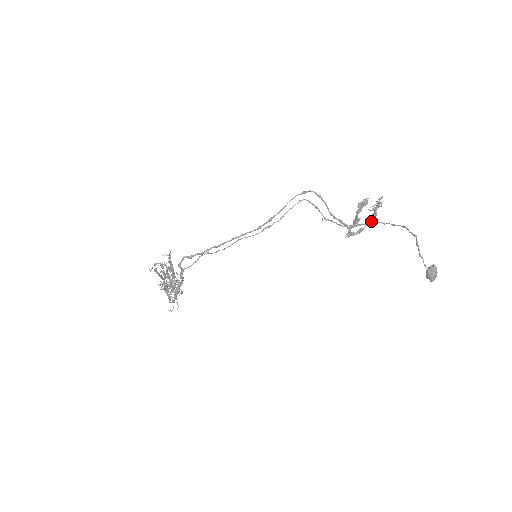
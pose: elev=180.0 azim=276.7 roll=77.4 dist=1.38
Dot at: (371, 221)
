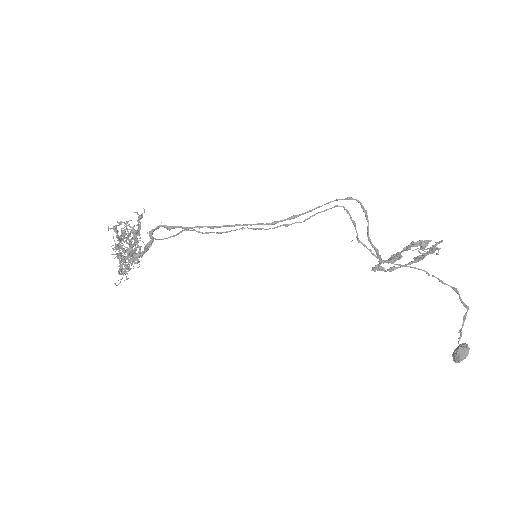
Dot at: (411, 263)
